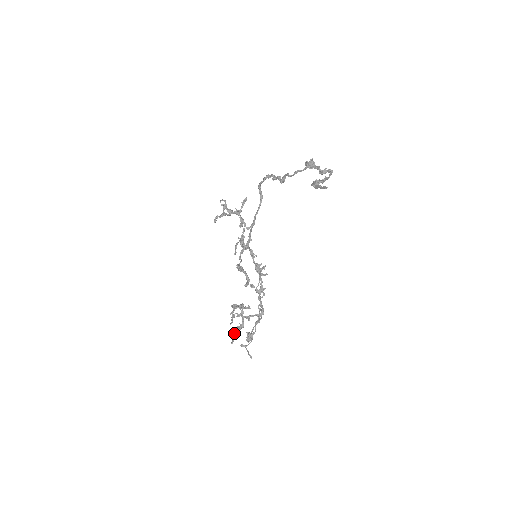
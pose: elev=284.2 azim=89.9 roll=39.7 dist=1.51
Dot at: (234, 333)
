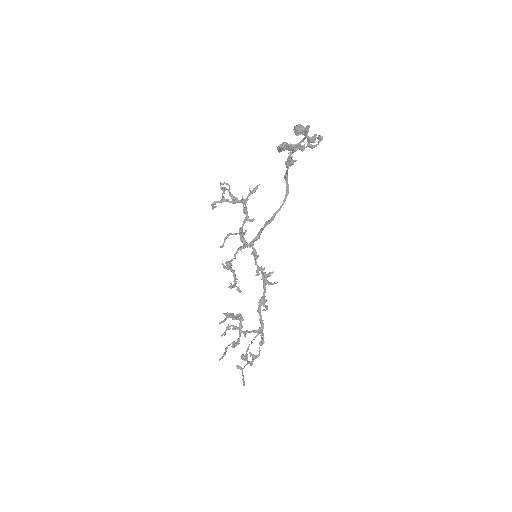
Dot at: (225, 348)
